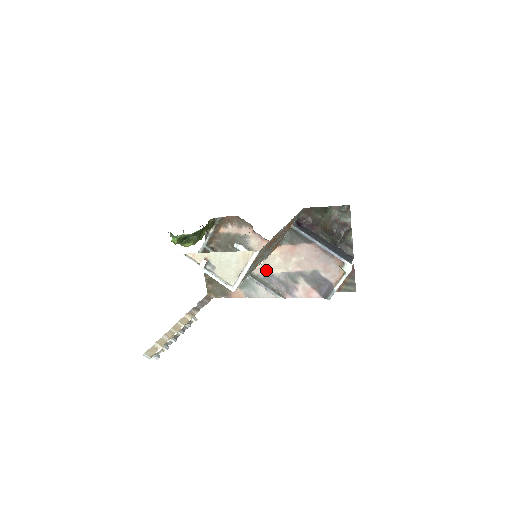
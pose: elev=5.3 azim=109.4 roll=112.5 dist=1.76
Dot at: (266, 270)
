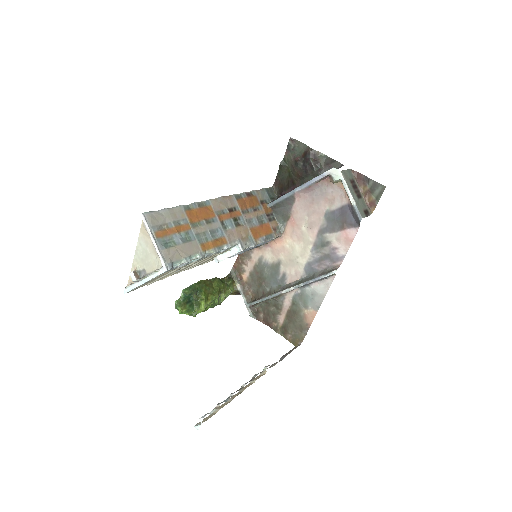
Dot at: (301, 266)
